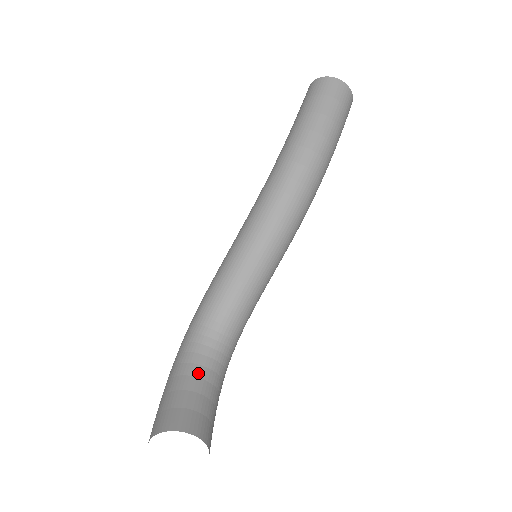
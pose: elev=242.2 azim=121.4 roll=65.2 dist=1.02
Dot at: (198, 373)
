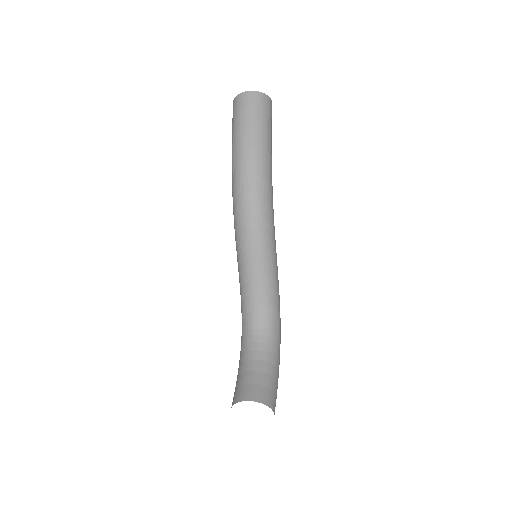
Dot at: (250, 357)
